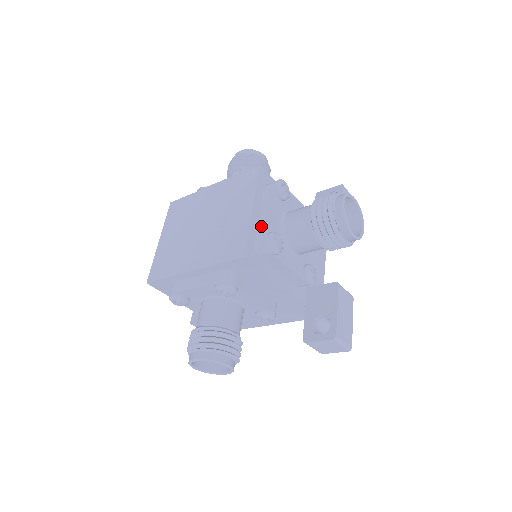
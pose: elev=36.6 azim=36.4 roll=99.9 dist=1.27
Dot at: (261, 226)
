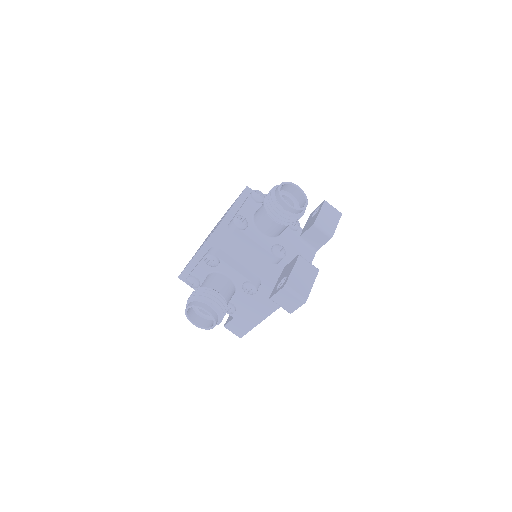
Dot at: occluded
